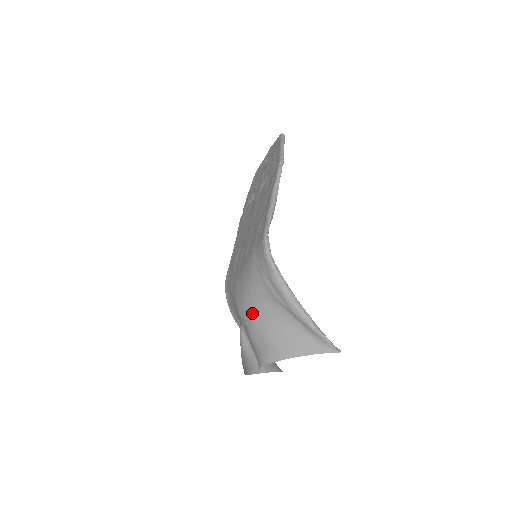
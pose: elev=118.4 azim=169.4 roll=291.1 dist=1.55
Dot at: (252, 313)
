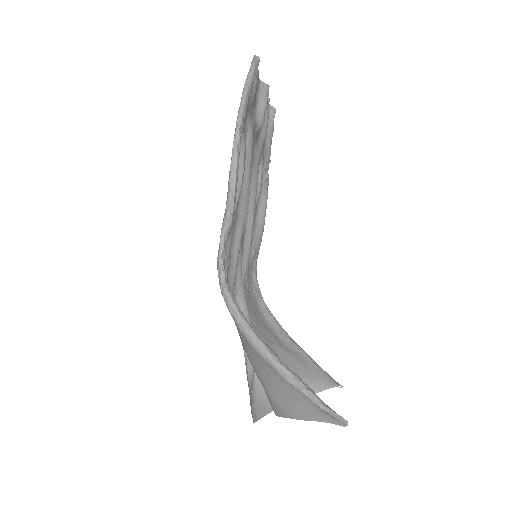
Dot at: (245, 350)
